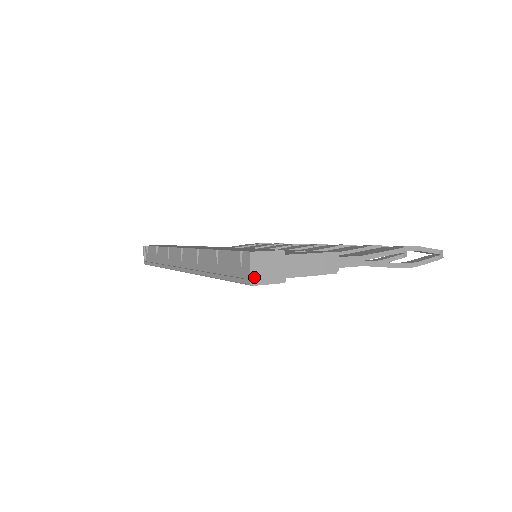
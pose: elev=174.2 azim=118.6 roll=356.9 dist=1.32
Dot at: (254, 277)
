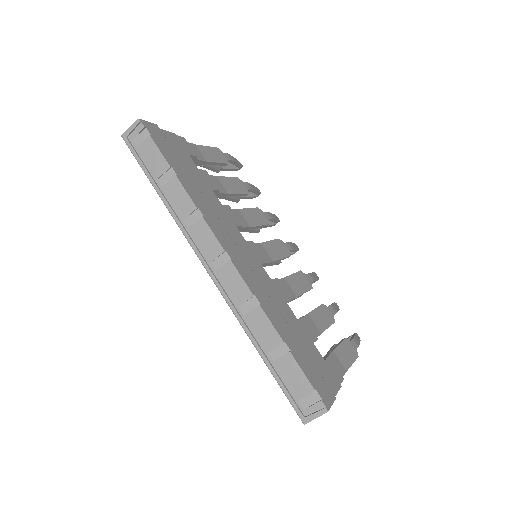
Dot at: (311, 420)
